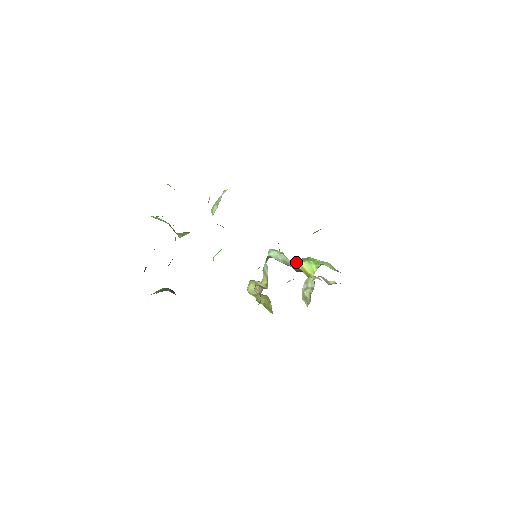
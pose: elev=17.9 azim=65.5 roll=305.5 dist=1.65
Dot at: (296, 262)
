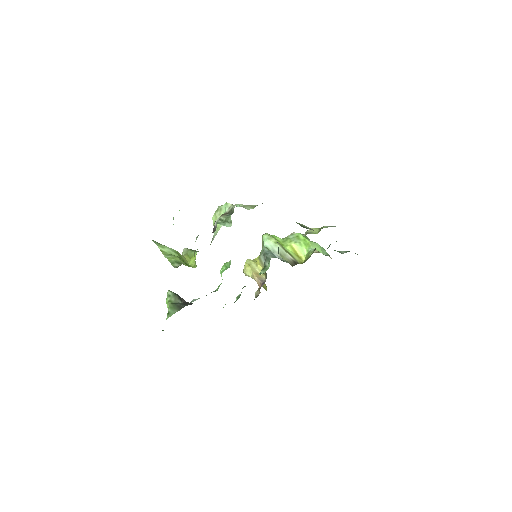
Dot at: (288, 244)
